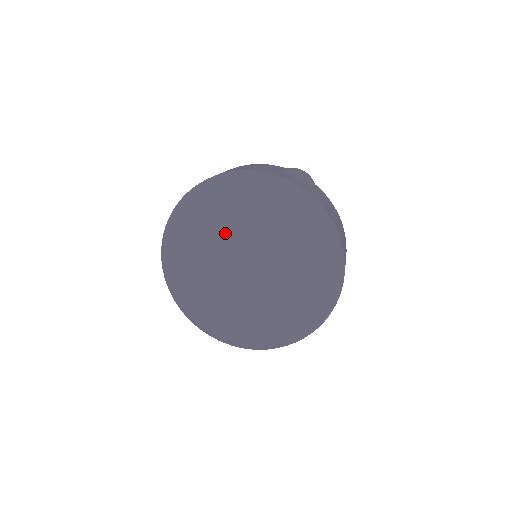
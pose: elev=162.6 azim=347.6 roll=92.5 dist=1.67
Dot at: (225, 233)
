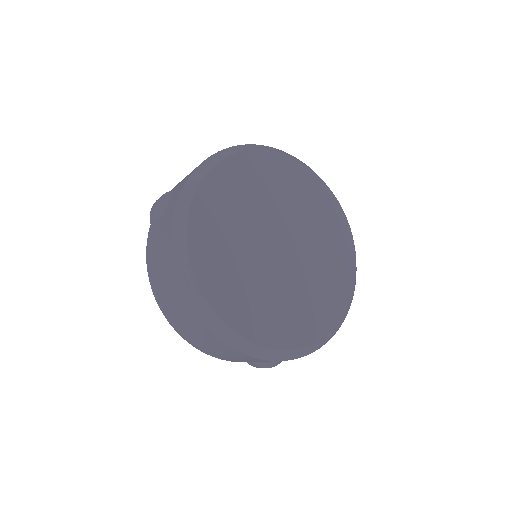
Dot at: (274, 200)
